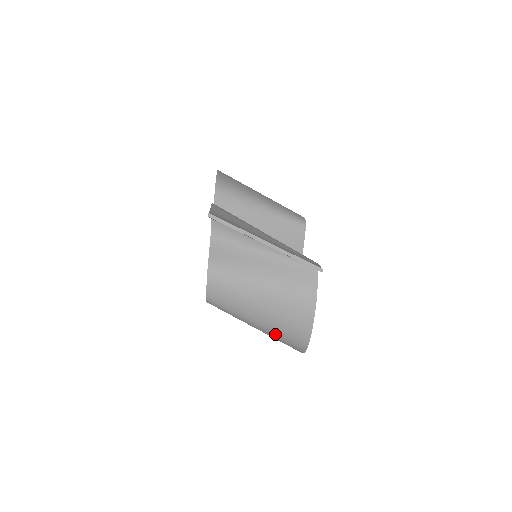
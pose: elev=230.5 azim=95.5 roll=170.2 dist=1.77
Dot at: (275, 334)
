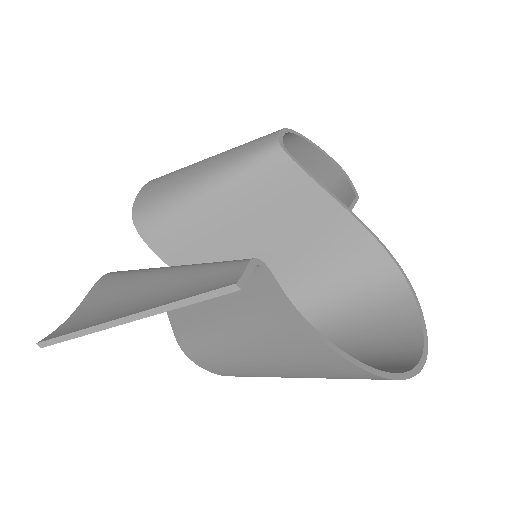
Dot at: occluded
